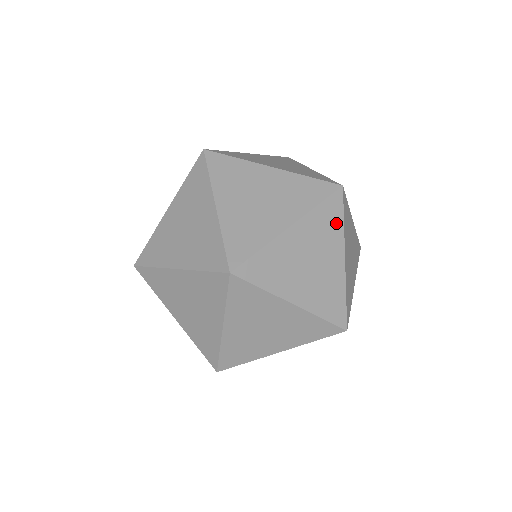
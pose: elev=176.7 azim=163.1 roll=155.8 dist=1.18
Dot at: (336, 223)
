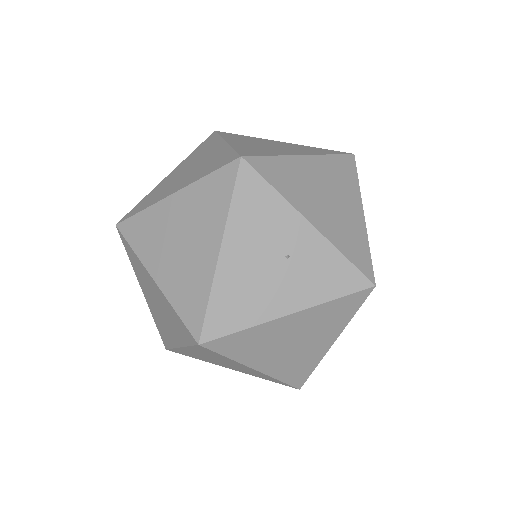
Dot at: (212, 142)
